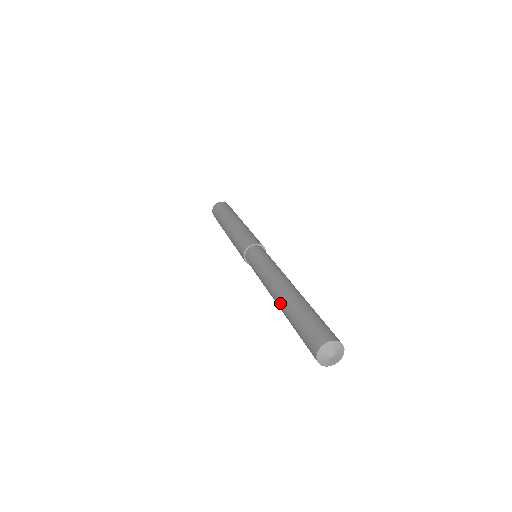
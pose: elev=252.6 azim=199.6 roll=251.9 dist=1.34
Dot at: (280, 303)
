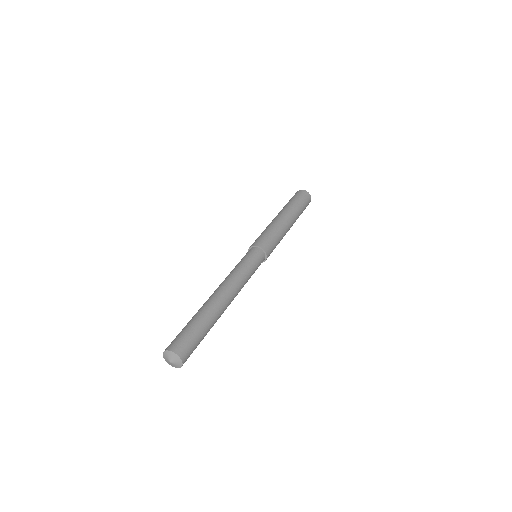
Dot at: (205, 303)
